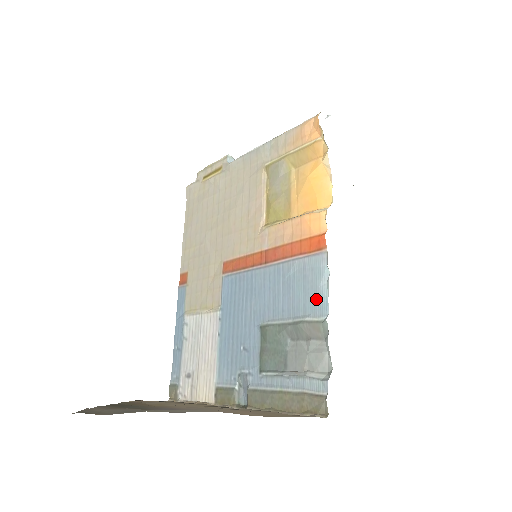
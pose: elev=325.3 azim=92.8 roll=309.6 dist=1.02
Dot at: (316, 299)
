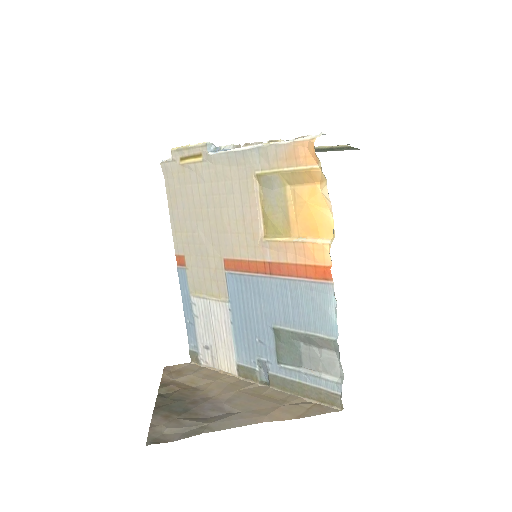
Dot at: (326, 321)
